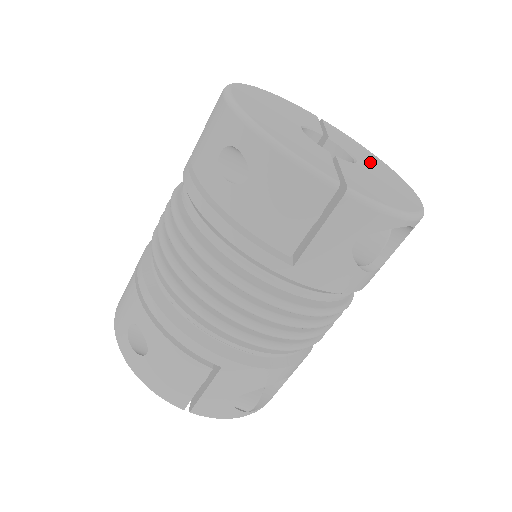
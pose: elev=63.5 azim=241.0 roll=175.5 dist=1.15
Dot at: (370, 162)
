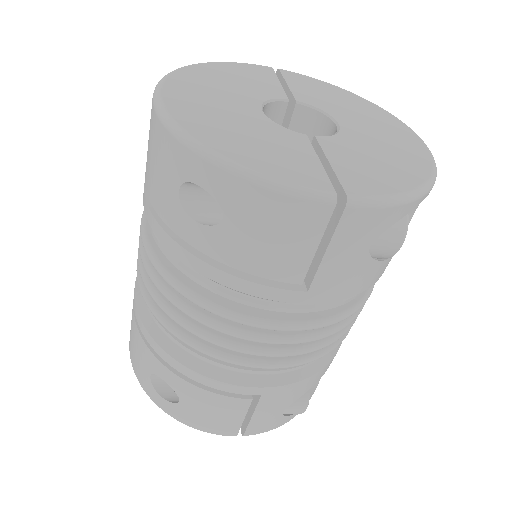
Dot at: (353, 114)
